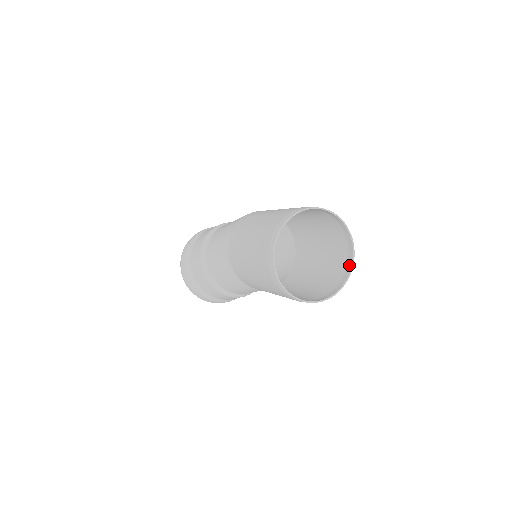
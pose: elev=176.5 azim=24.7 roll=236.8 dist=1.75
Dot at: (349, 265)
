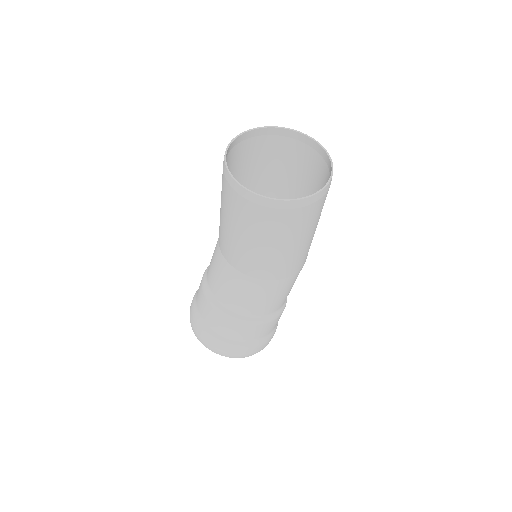
Dot at: occluded
